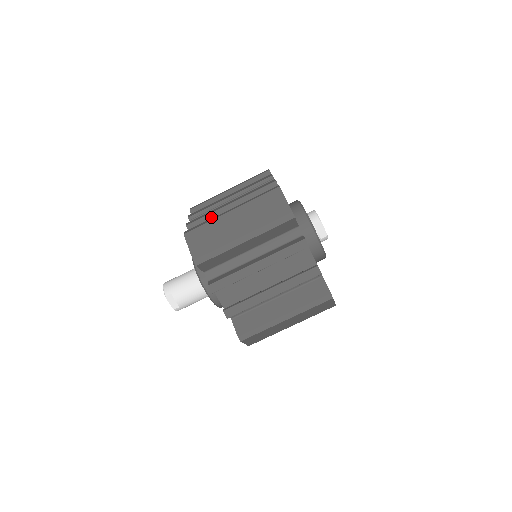
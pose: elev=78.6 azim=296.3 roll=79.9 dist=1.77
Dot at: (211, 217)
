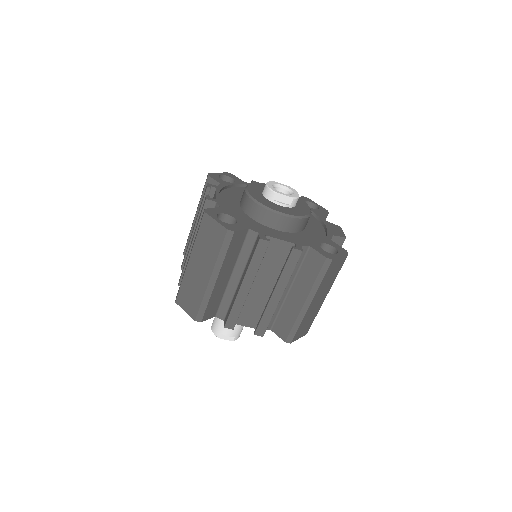
Dot at: occluded
